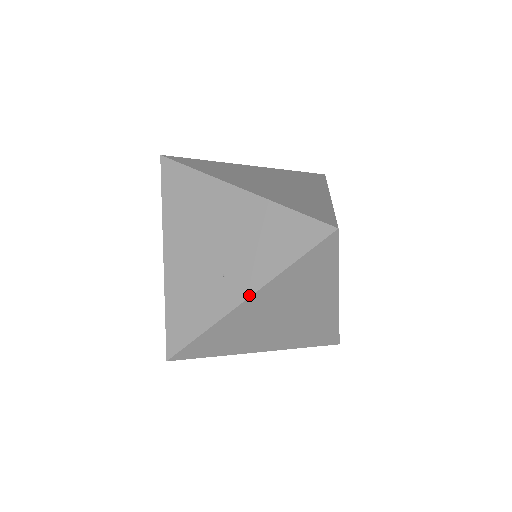
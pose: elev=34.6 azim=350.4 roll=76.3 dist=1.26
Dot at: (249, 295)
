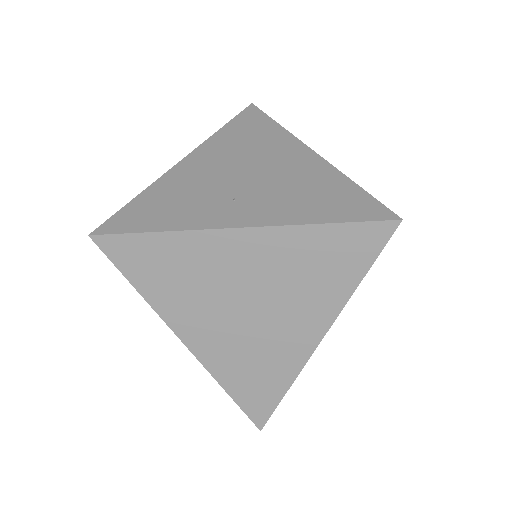
Dot at: (249, 225)
